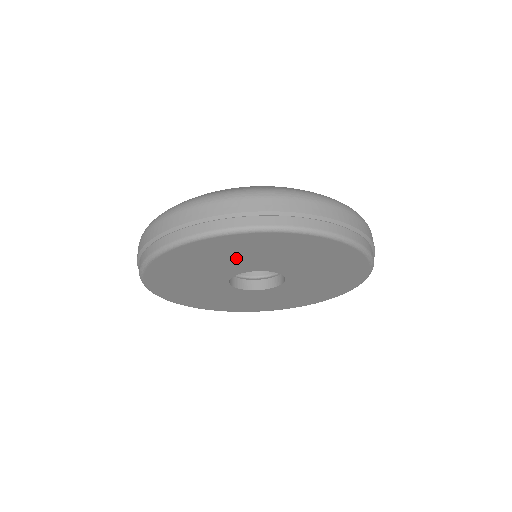
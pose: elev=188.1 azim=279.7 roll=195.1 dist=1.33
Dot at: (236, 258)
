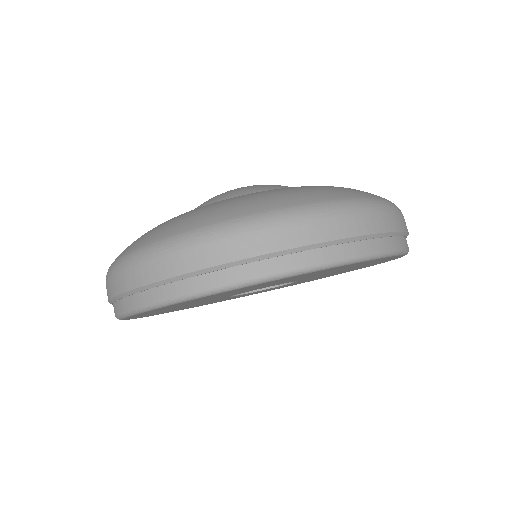
Dot at: (276, 283)
